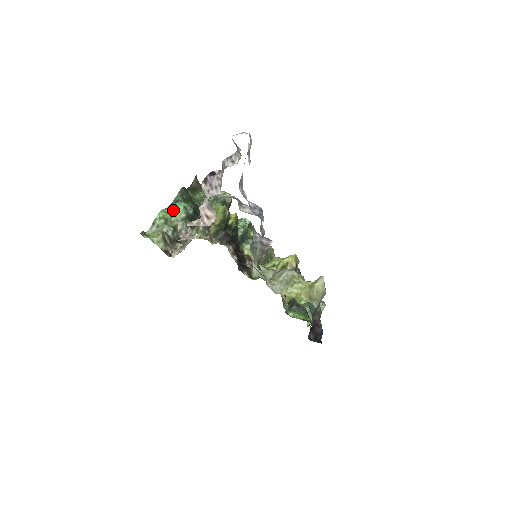
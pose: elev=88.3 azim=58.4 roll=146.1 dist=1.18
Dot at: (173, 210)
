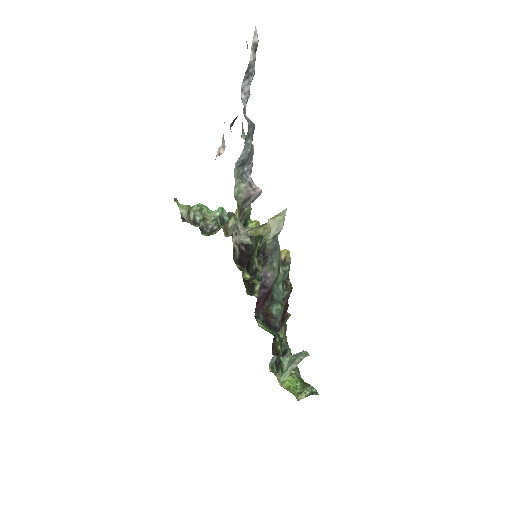
Dot at: (213, 211)
